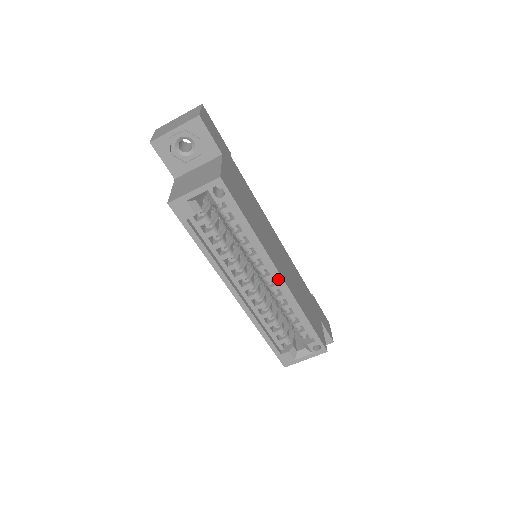
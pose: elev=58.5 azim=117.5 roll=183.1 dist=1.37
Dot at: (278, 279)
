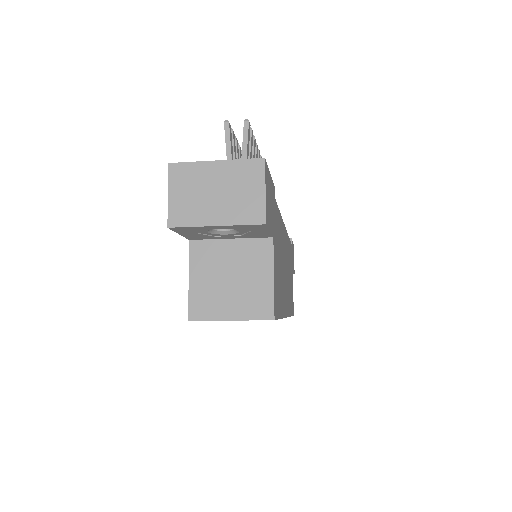
Dot at: occluded
